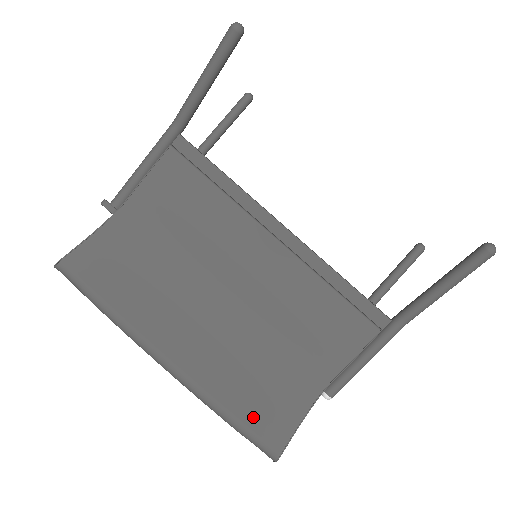
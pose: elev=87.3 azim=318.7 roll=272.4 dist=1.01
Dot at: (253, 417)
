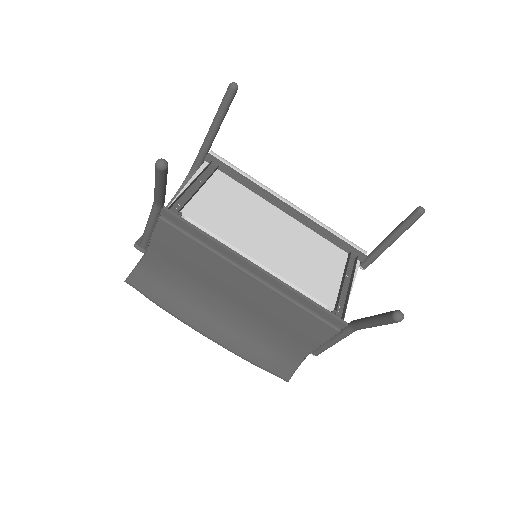
Dot at: (266, 364)
